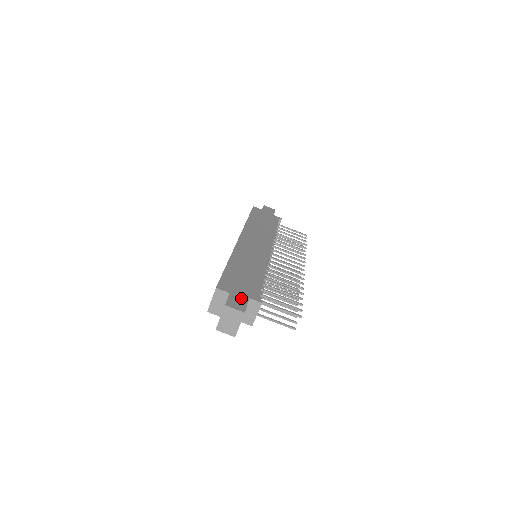
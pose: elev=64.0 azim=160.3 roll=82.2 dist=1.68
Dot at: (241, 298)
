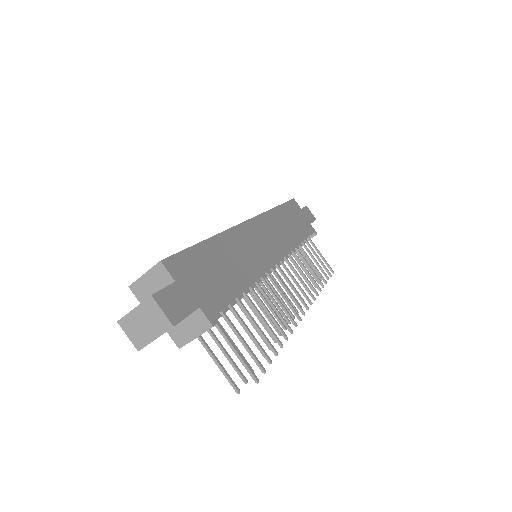
Dot at: (187, 300)
